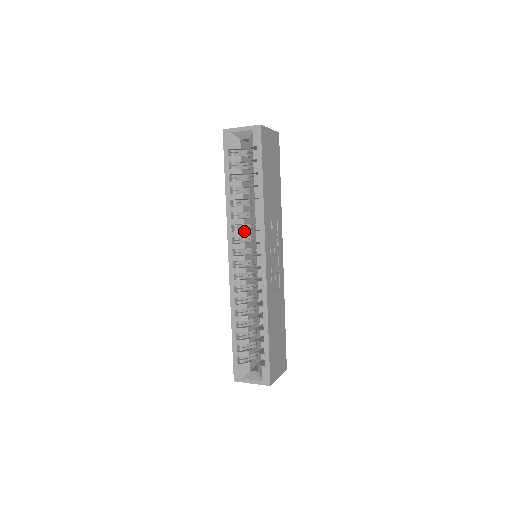
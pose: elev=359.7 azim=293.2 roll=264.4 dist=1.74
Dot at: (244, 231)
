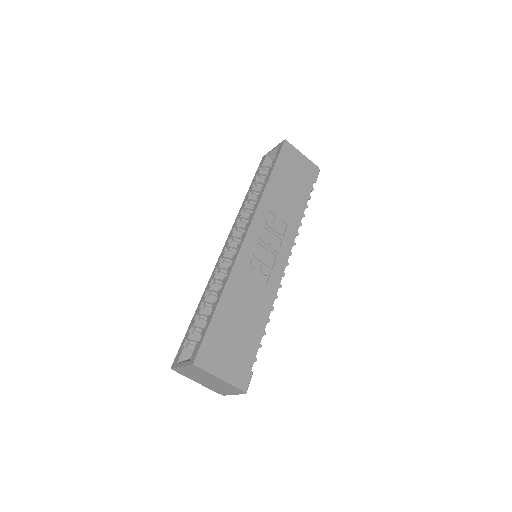
Dot at: occluded
